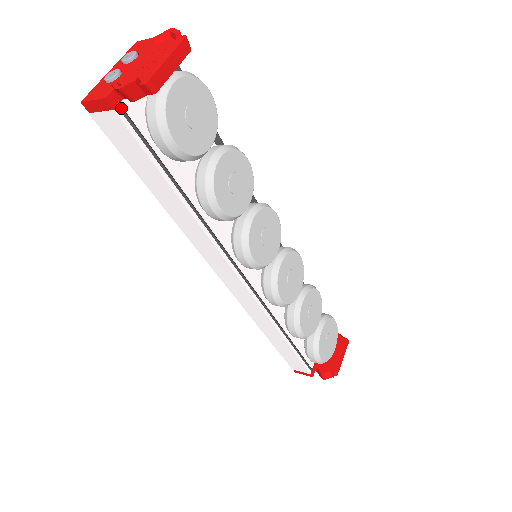
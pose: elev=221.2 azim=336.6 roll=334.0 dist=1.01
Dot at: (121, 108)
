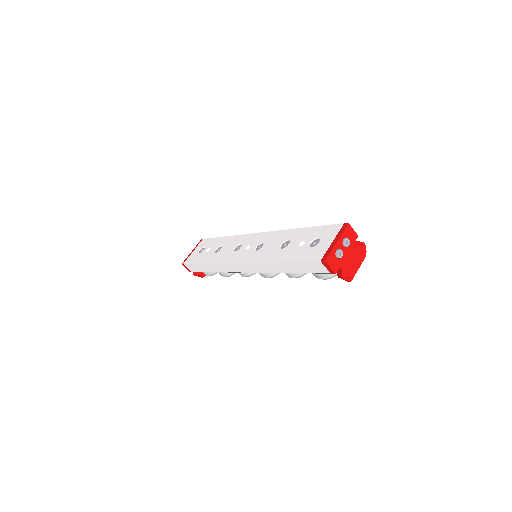
Dot at: (332, 273)
